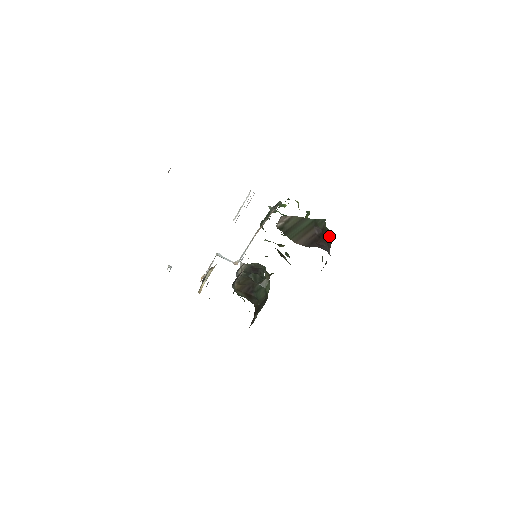
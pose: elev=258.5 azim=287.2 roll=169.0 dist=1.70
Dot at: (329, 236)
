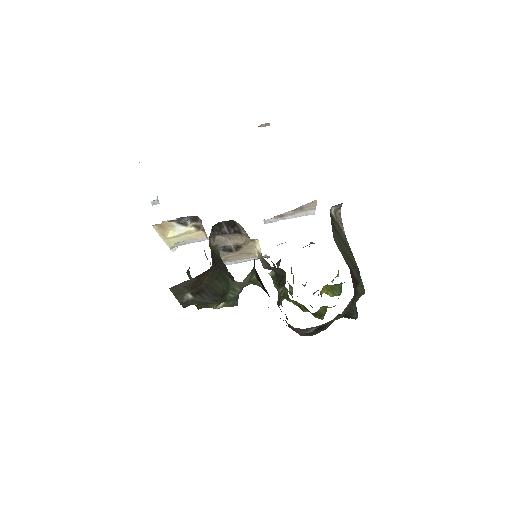
Dot at: occluded
